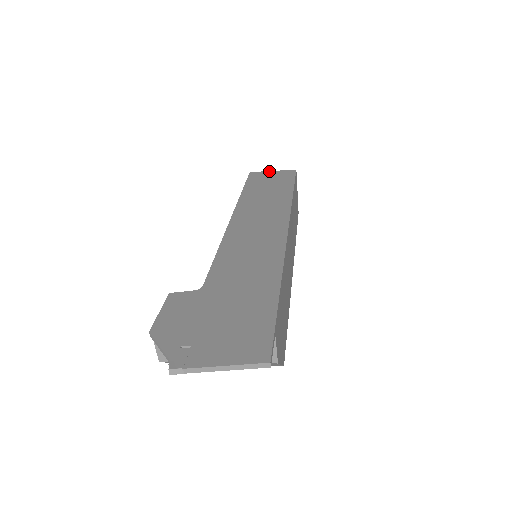
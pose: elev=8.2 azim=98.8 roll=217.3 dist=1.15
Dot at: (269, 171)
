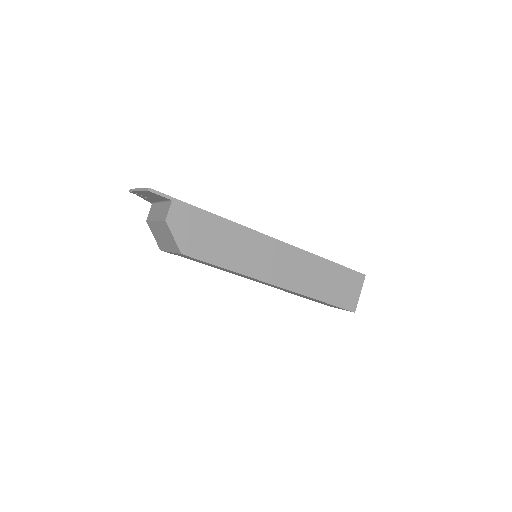
Dot at: occluded
